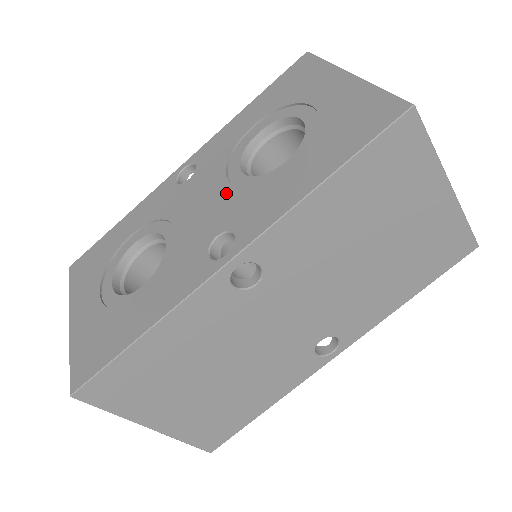
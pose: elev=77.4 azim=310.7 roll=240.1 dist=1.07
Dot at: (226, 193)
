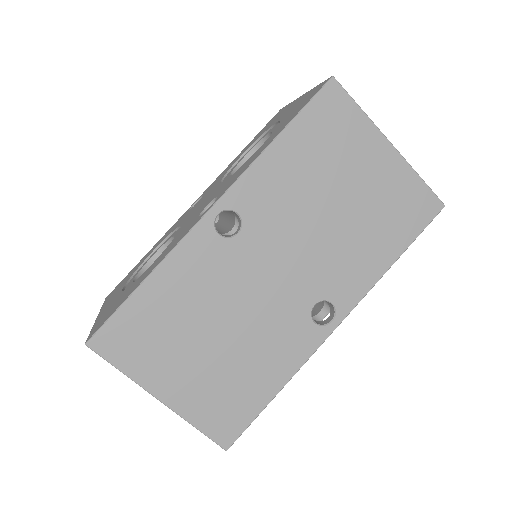
Dot at: (218, 188)
